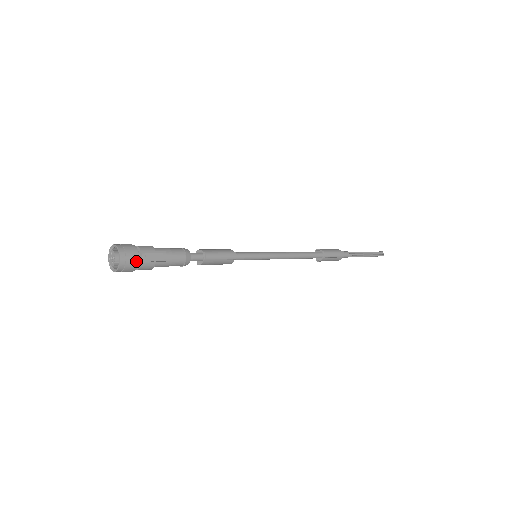
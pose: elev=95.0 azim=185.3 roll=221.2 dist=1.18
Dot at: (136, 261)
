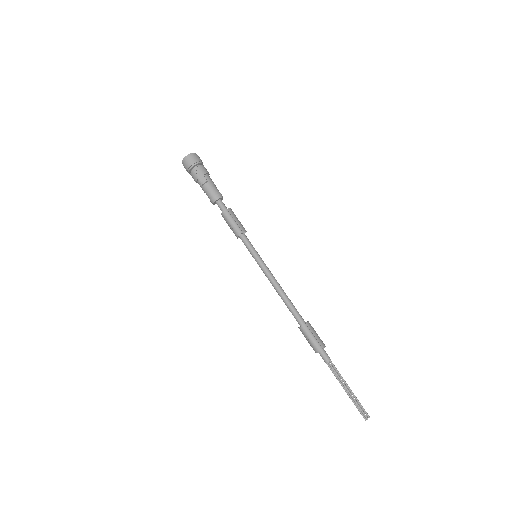
Dot at: (190, 167)
